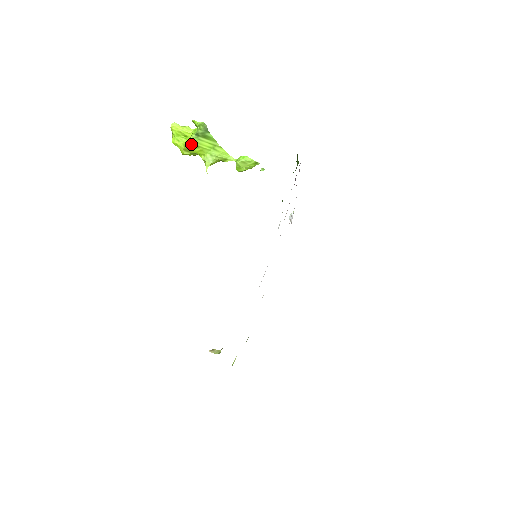
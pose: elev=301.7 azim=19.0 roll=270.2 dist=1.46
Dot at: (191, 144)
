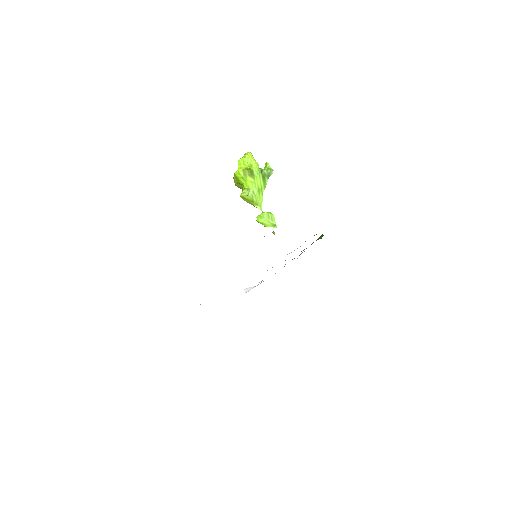
Dot at: (252, 171)
